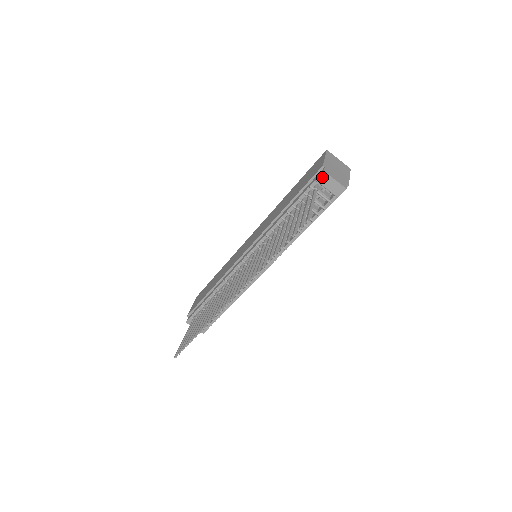
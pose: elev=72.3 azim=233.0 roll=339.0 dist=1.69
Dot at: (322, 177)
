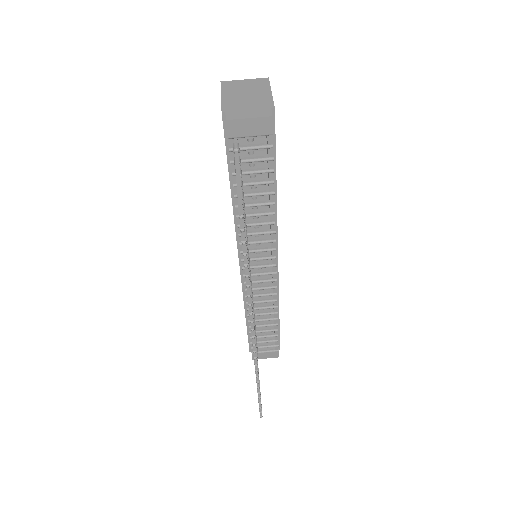
Dot at: (231, 128)
